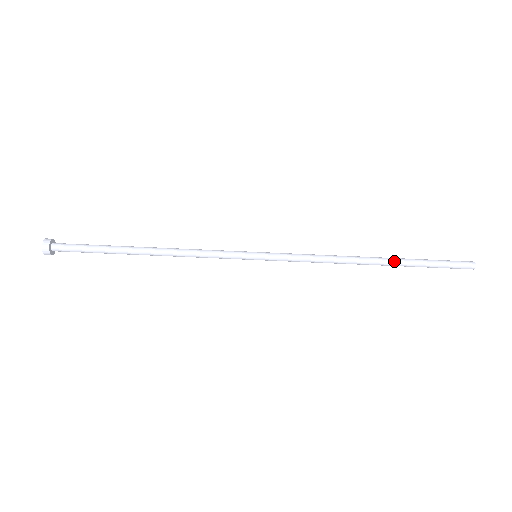
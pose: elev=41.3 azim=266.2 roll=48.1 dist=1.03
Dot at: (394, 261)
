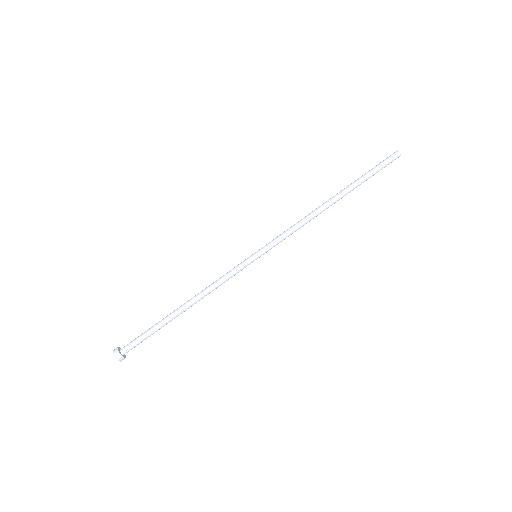
Dot at: (346, 190)
